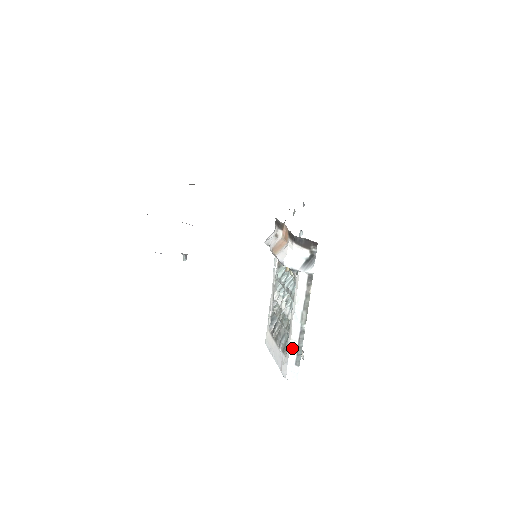
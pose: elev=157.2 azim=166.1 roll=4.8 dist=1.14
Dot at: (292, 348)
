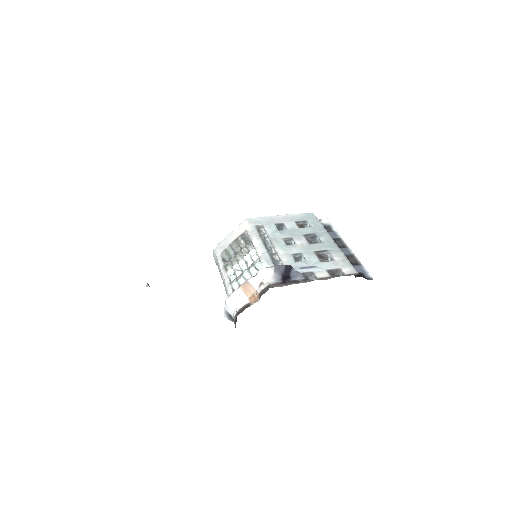
Dot at: (219, 265)
